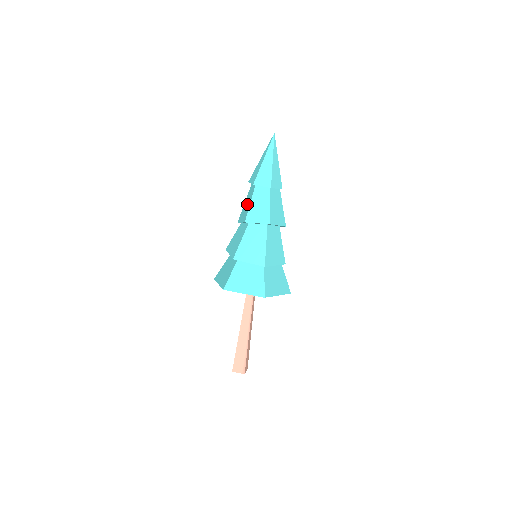
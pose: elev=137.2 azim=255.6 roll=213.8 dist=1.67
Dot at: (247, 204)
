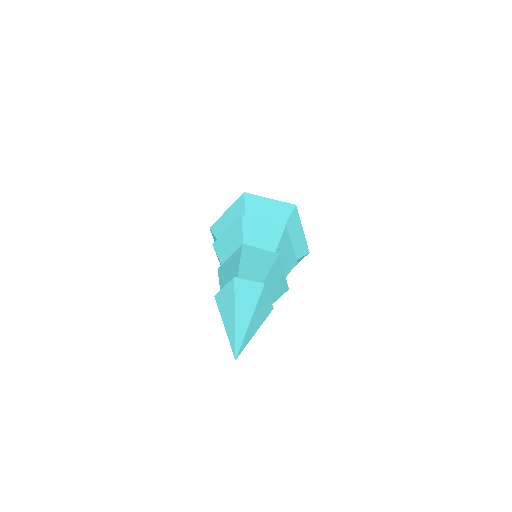
Dot at: occluded
